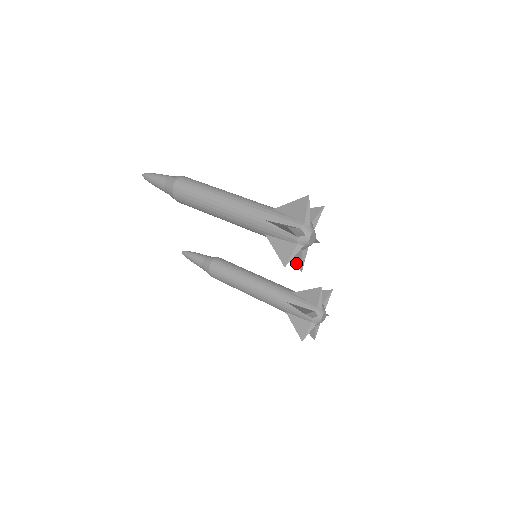
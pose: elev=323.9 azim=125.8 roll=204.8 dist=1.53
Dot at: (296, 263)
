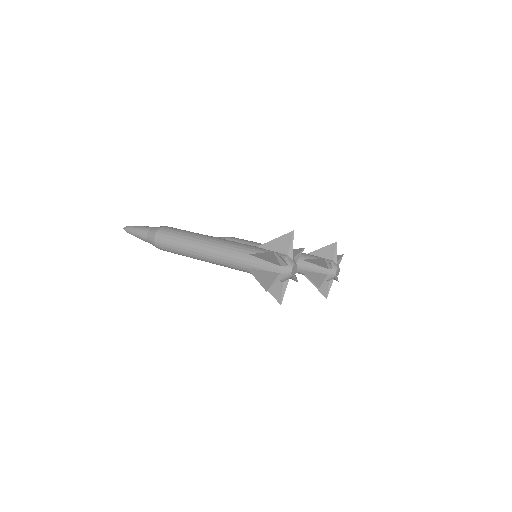
Dot at: occluded
